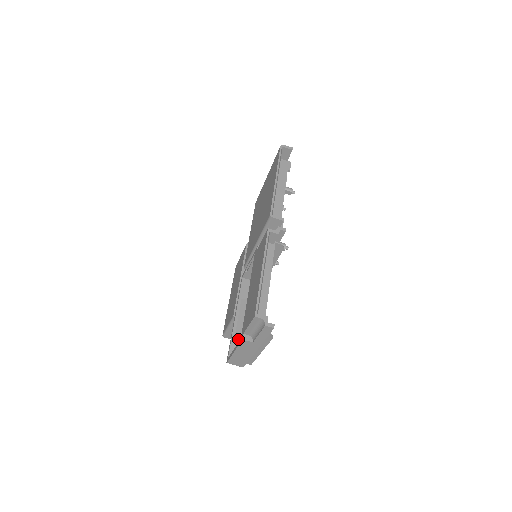
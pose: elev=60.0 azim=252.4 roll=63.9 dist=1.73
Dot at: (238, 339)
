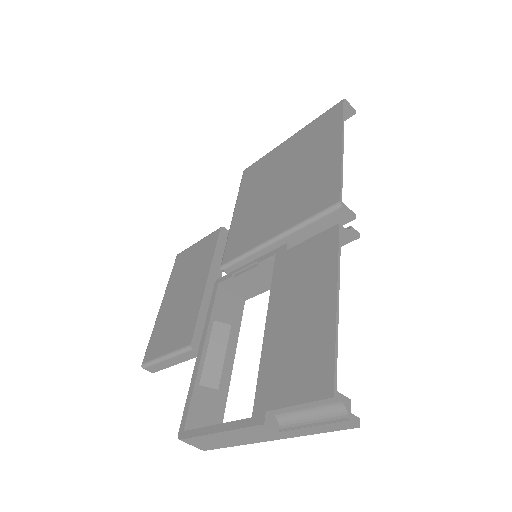
Dot at: (203, 394)
